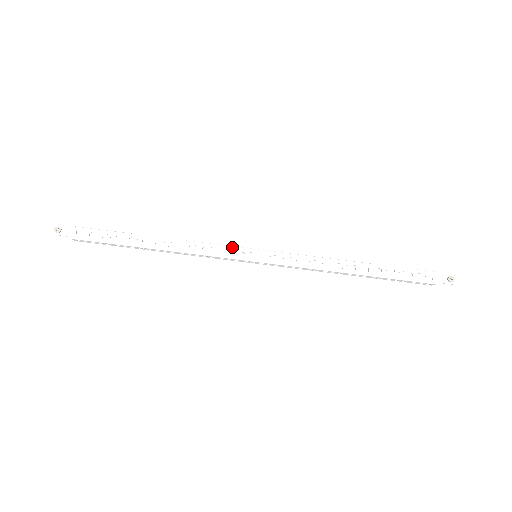
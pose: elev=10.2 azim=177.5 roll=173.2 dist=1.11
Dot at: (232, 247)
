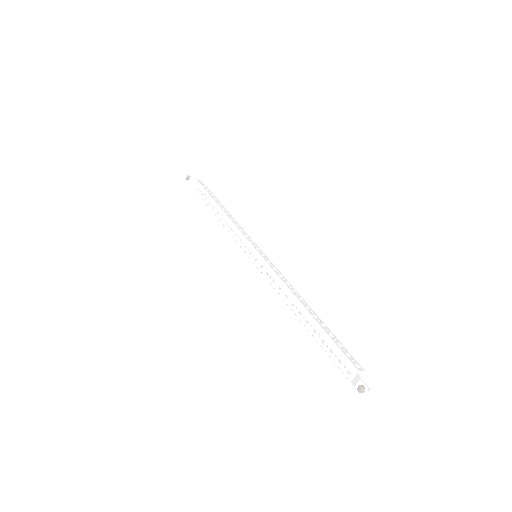
Dot at: (246, 240)
